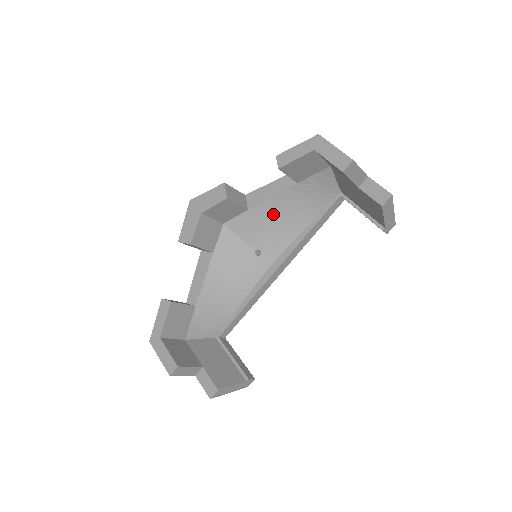
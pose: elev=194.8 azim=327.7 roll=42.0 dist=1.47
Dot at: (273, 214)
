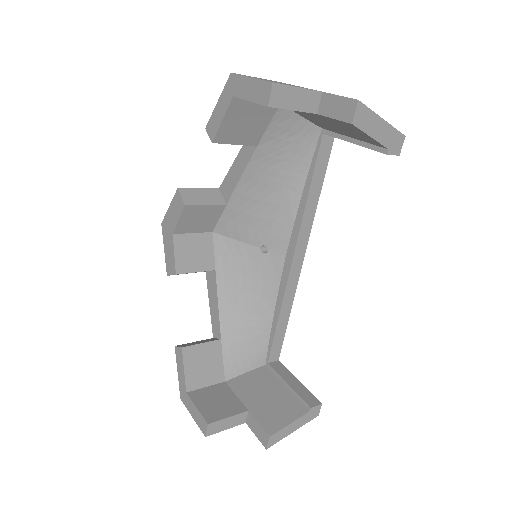
Dot at: (255, 196)
